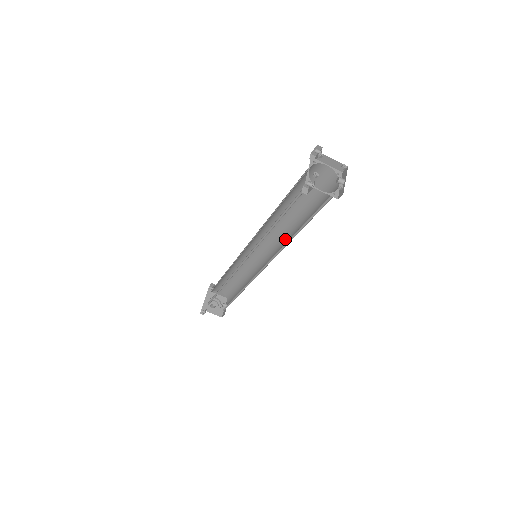
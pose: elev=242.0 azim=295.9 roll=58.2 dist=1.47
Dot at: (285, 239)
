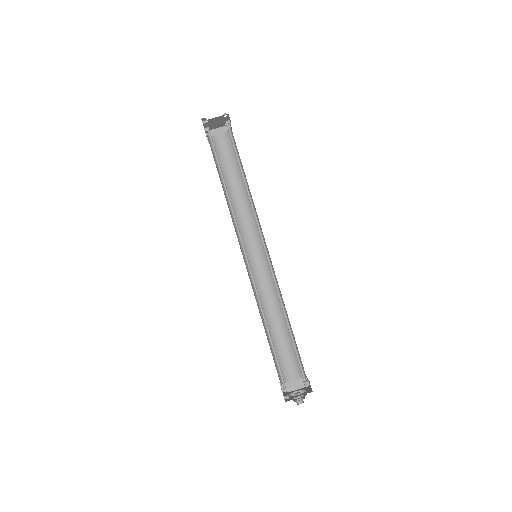
Dot at: (256, 215)
